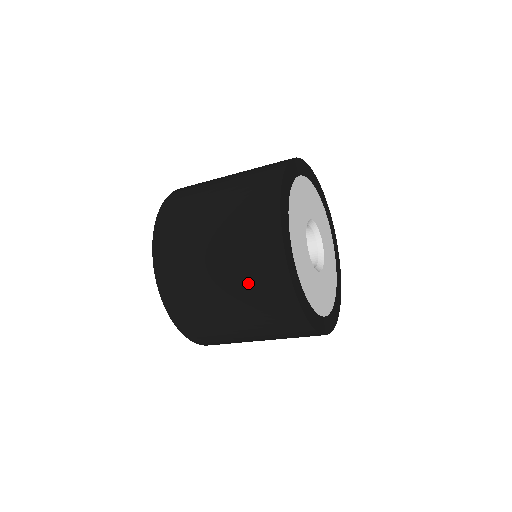
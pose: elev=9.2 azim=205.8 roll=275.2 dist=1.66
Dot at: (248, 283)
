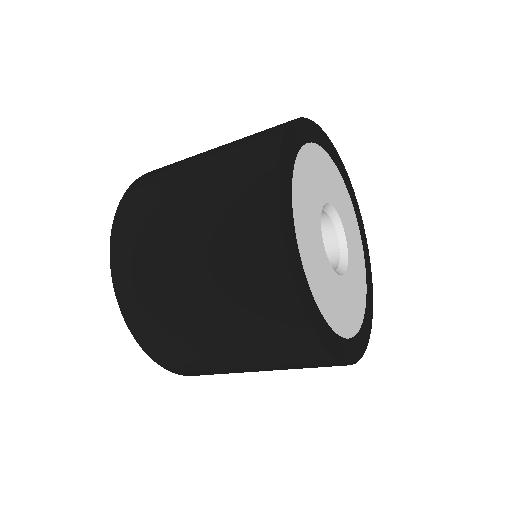
Dot at: (220, 214)
